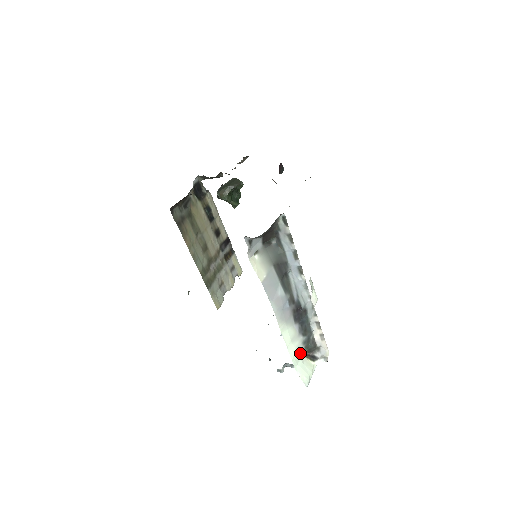
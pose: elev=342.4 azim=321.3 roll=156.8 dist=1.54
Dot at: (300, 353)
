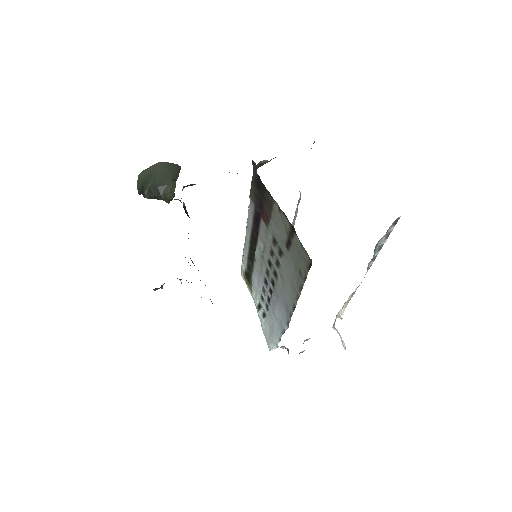
Dot at: occluded
